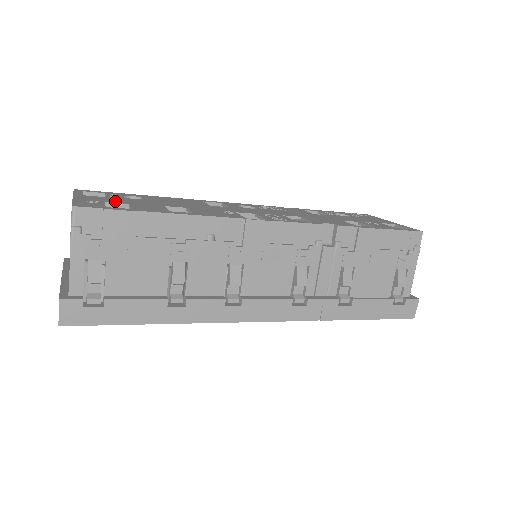
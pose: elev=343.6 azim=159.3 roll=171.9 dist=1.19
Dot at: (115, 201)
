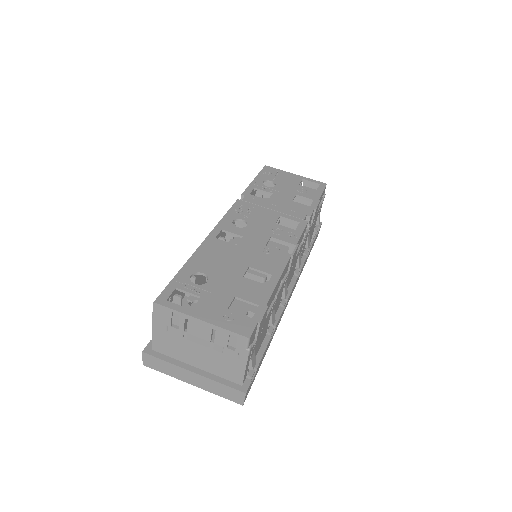
Dot at: (223, 300)
